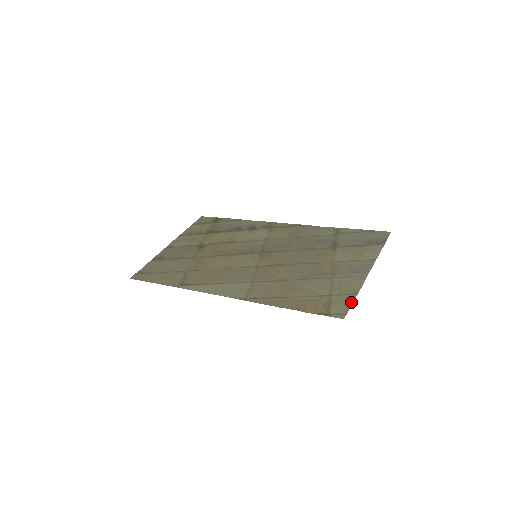
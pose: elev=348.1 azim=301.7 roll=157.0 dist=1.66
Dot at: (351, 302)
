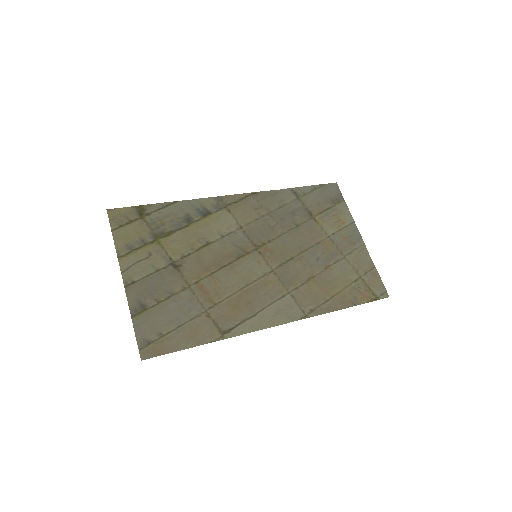
Dot at: (379, 278)
